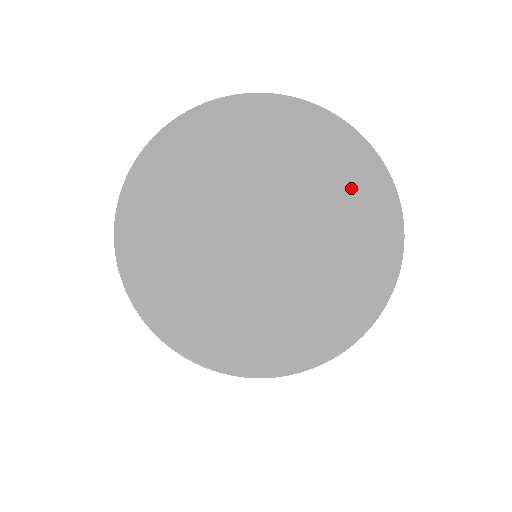
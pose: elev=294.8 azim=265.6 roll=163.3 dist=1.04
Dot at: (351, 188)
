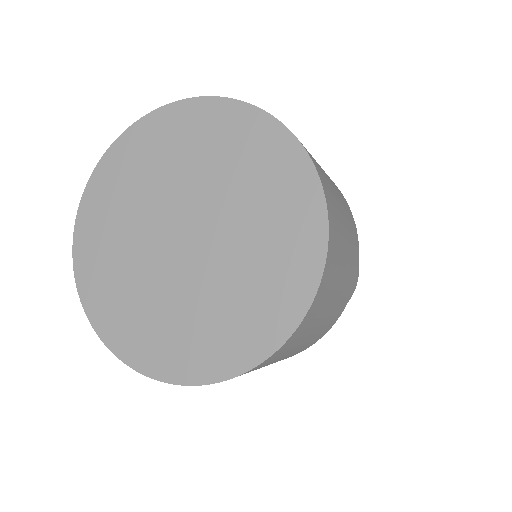
Dot at: (272, 278)
